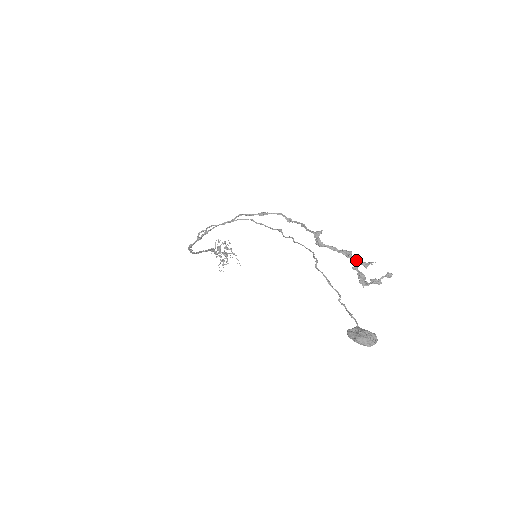
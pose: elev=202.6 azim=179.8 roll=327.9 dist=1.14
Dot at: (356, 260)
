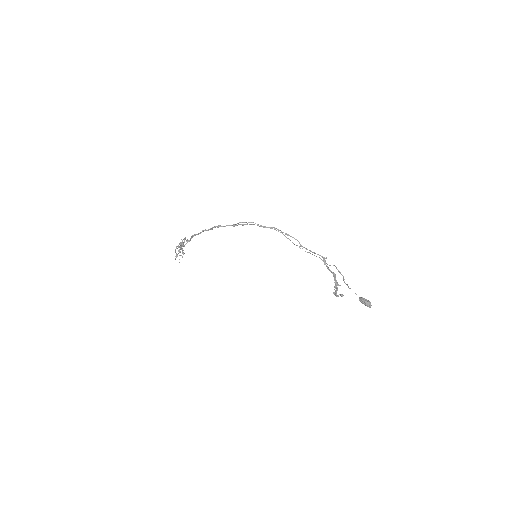
Dot at: (336, 280)
